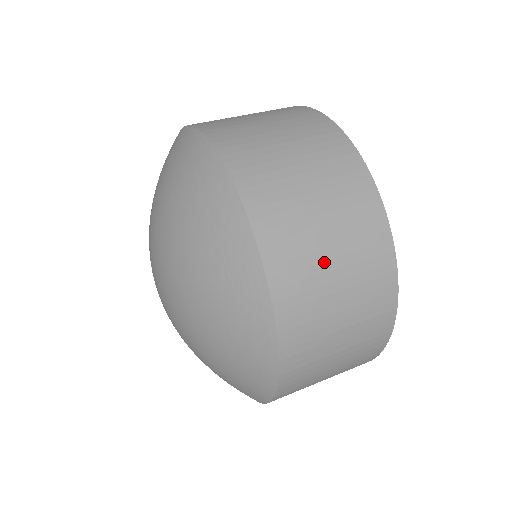
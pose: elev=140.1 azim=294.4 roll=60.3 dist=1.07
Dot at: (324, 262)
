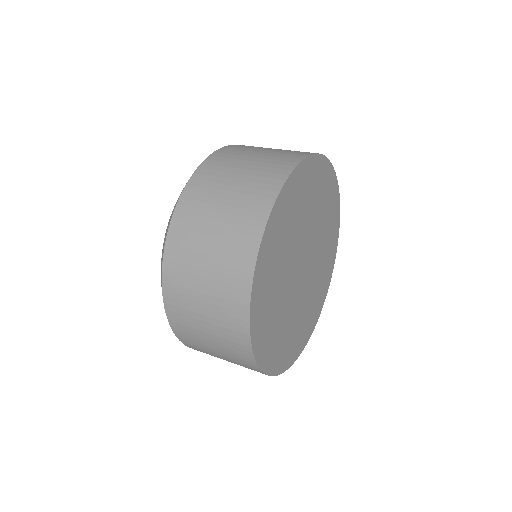
Dot at: (222, 191)
